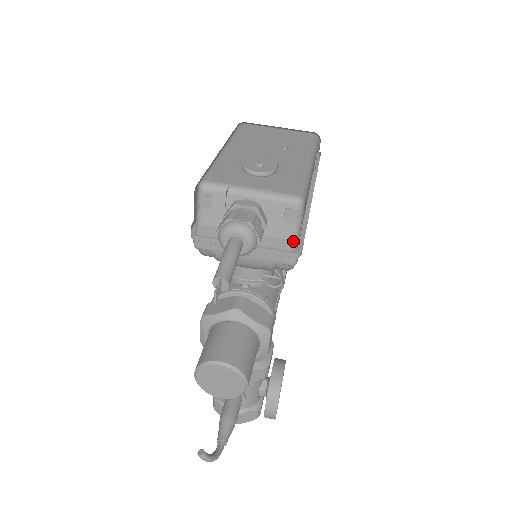
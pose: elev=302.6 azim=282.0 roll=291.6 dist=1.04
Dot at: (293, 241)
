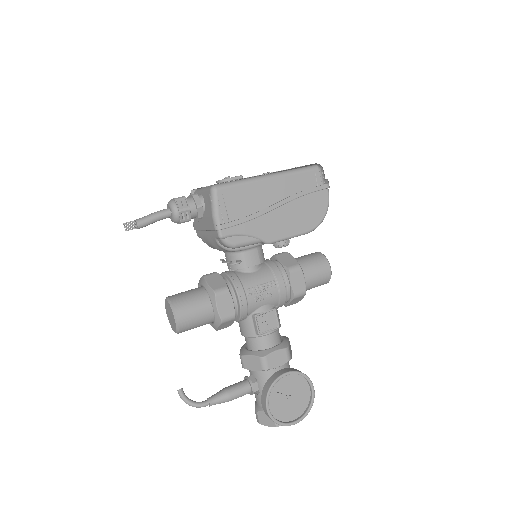
Dot at: (213, 217)
